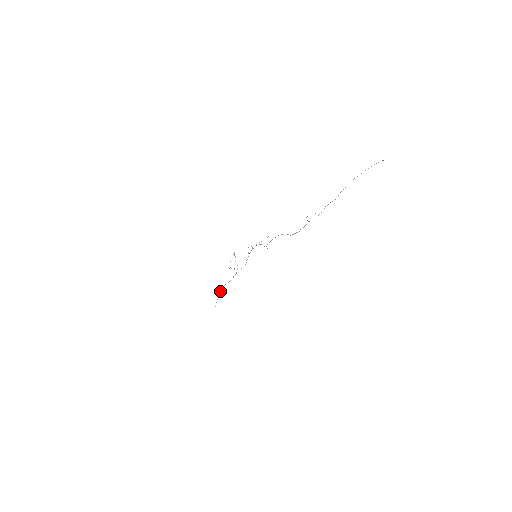
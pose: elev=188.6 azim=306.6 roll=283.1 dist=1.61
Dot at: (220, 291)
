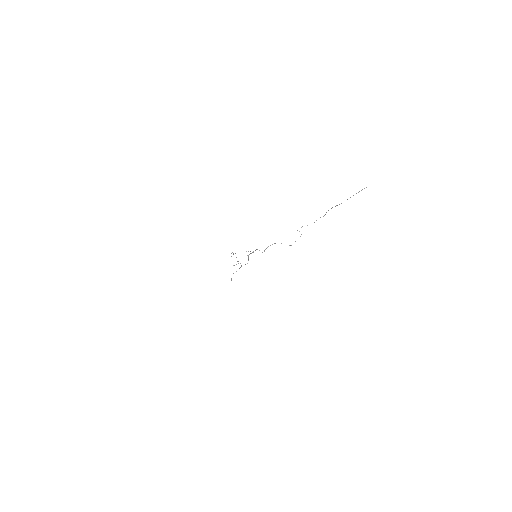
Dot at: (231, 278)
